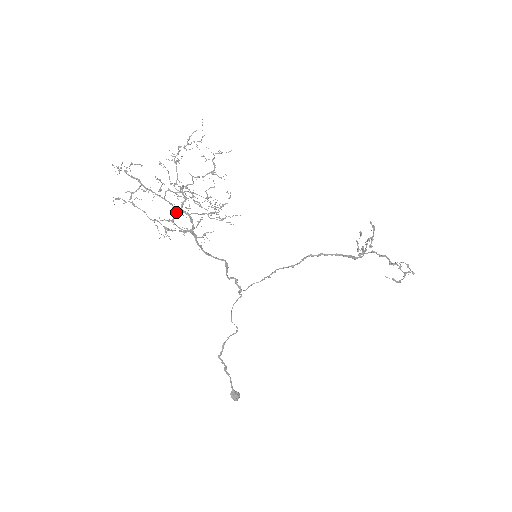
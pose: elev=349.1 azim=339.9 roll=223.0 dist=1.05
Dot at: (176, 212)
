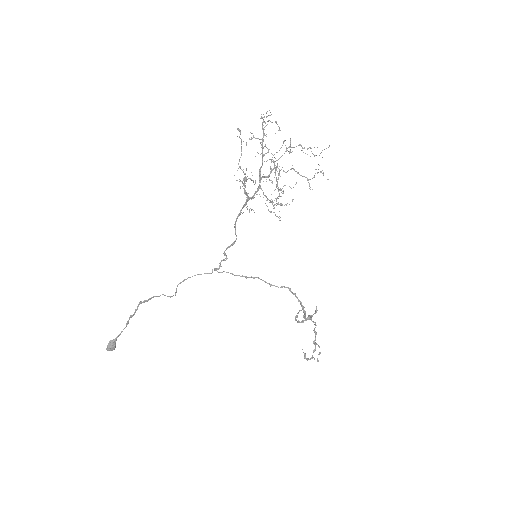
Dot at: occluded
